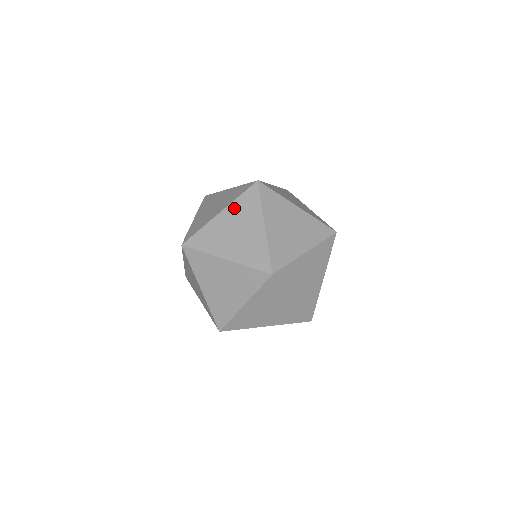
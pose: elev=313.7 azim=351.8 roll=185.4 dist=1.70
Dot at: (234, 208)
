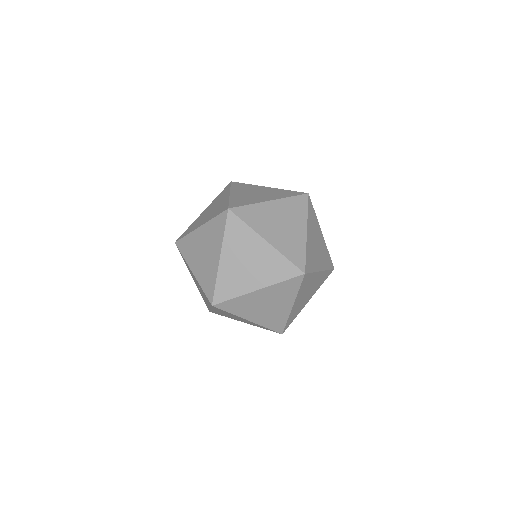
Dot at: (208, 228)
